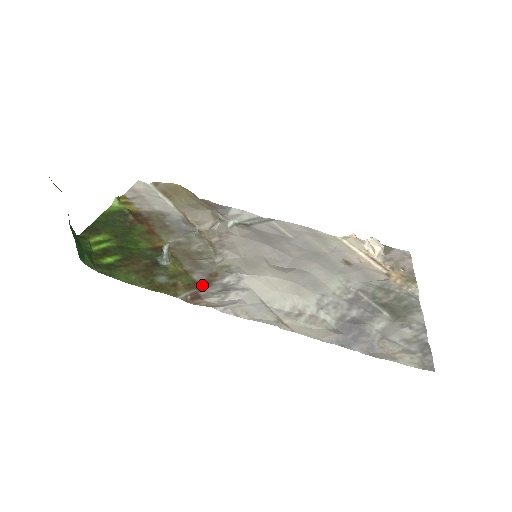
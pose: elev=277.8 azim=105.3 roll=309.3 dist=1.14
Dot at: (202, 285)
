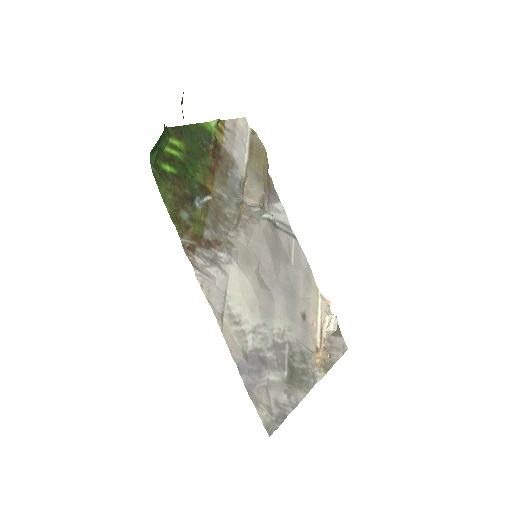
Dot at: (204, 243)
